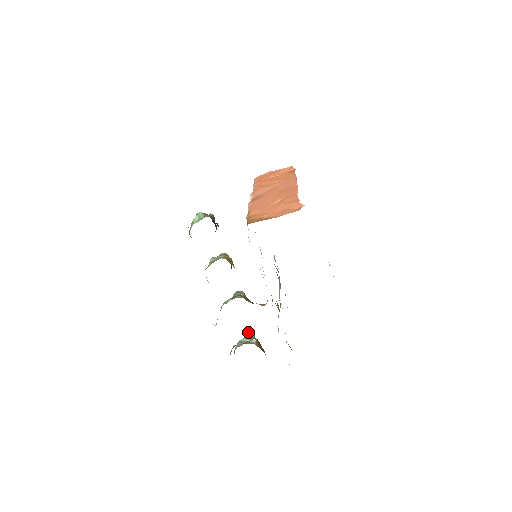
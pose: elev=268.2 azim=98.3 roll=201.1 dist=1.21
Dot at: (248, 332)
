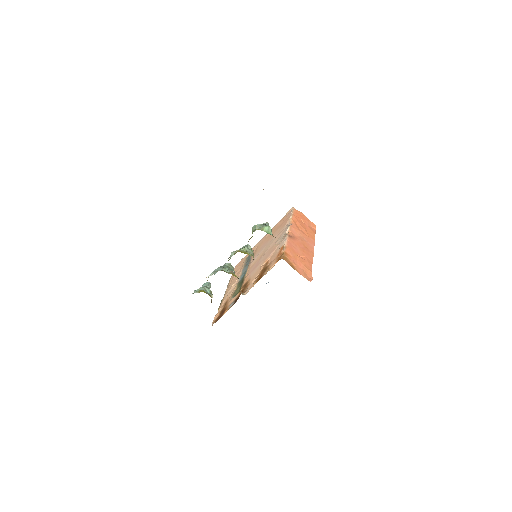
Dot at: (209, 284)
